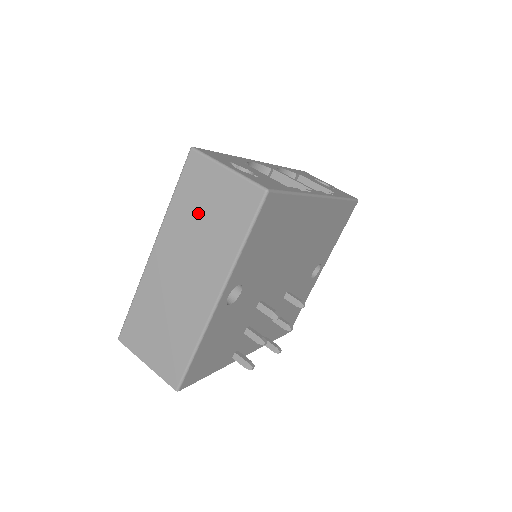
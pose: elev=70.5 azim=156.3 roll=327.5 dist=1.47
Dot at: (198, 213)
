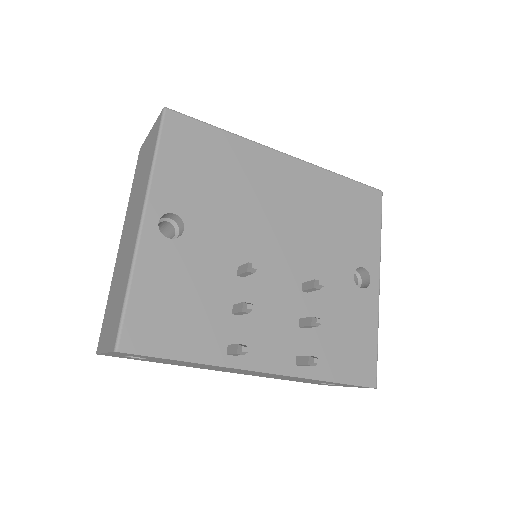
Dot at: (138, 178)
